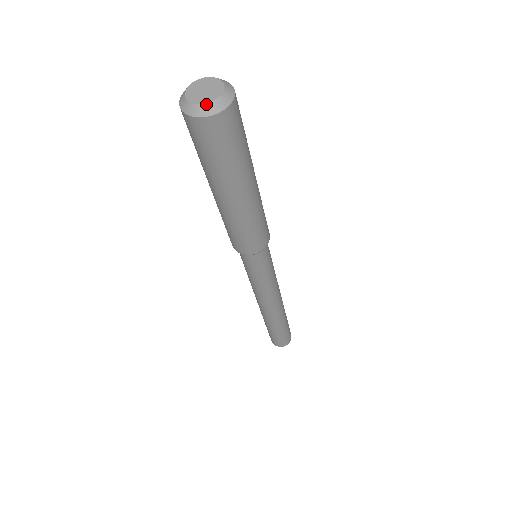
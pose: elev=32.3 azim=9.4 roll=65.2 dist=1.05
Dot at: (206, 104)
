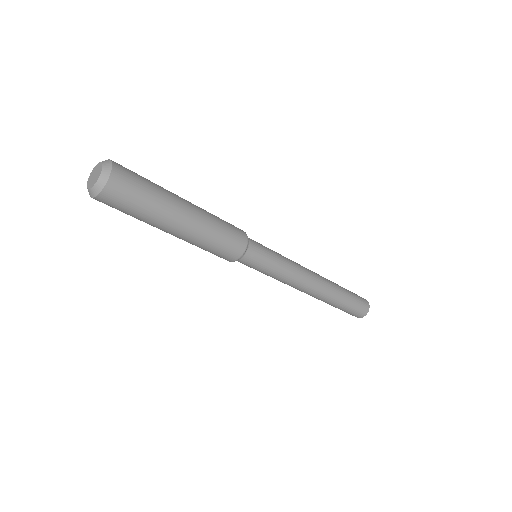
Dot at: (97, 182)
